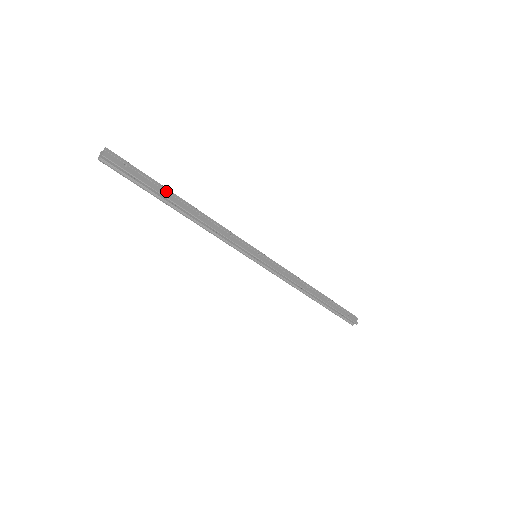
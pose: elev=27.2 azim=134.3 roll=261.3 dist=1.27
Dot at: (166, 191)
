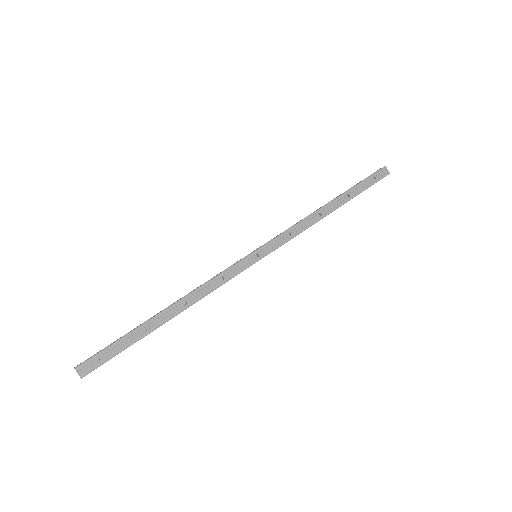
Dot at: (145, 327)
